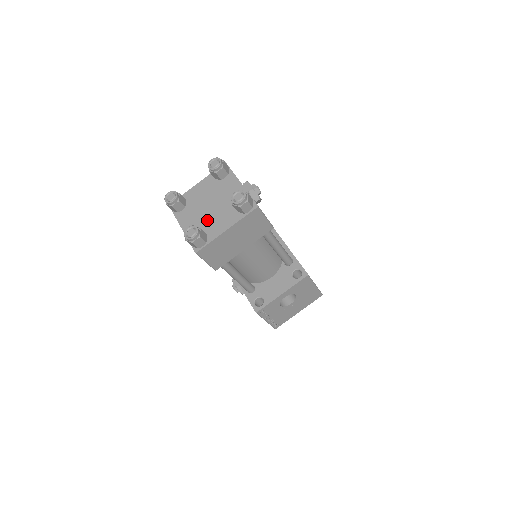
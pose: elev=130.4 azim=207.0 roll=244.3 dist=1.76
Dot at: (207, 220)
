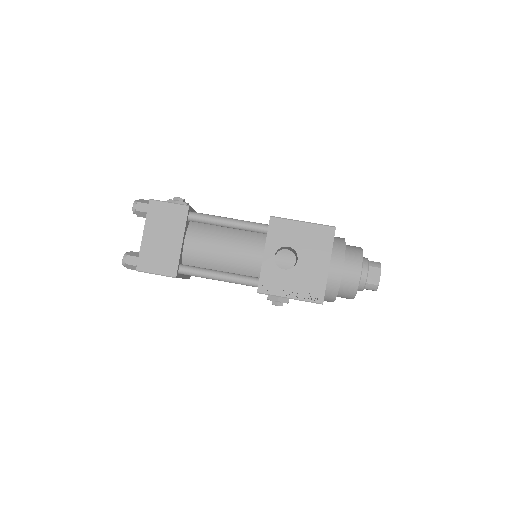
Dot at: occluded
